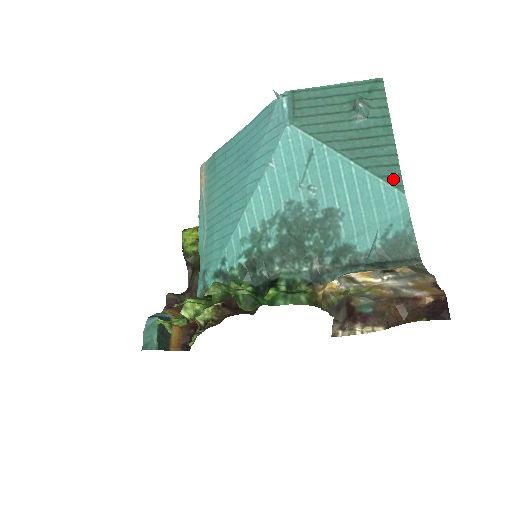
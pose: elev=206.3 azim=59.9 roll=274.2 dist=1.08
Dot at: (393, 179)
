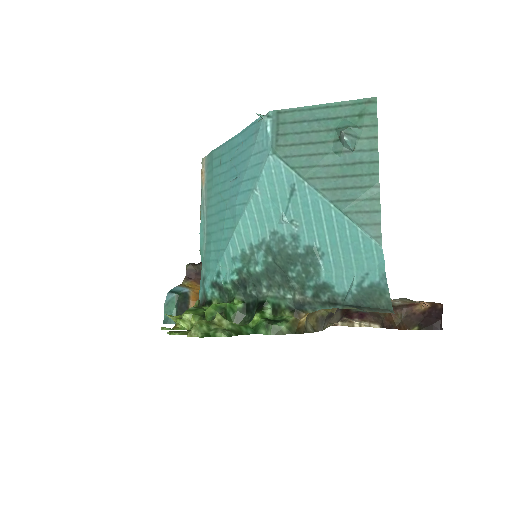
Dot at: (372, 228)
